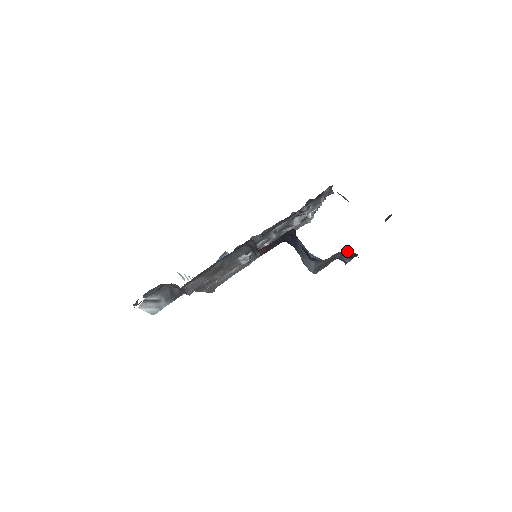
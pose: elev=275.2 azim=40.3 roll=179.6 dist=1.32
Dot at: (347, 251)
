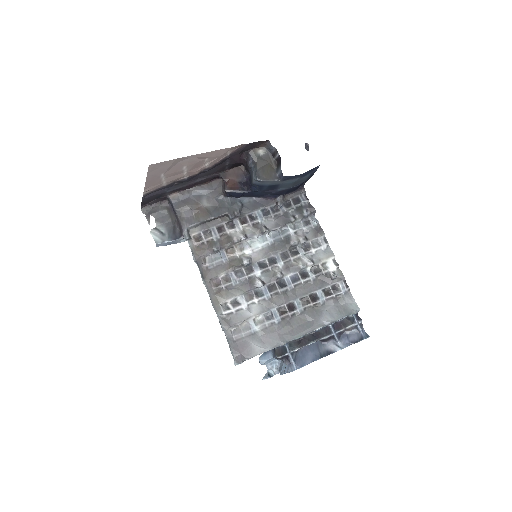
Dot at: (277, 162)
